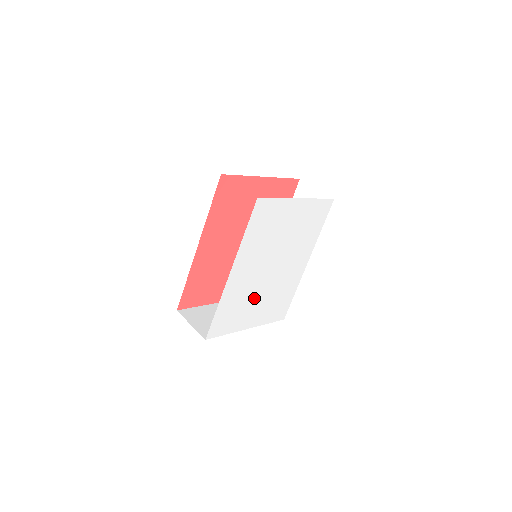
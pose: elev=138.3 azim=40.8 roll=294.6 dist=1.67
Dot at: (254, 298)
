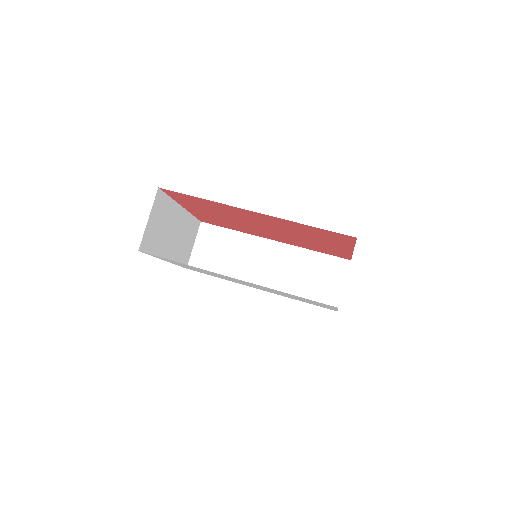
Dot at: (207, 272)
